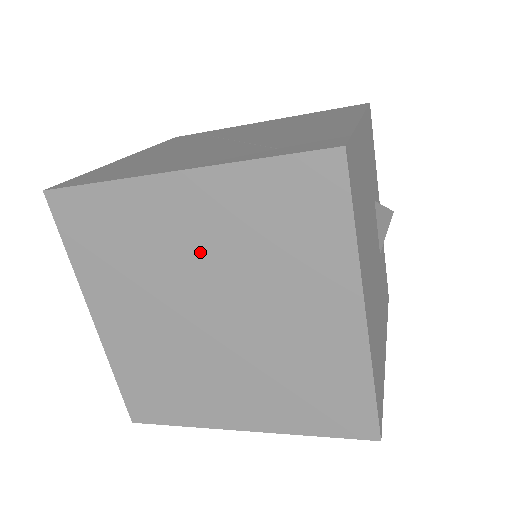
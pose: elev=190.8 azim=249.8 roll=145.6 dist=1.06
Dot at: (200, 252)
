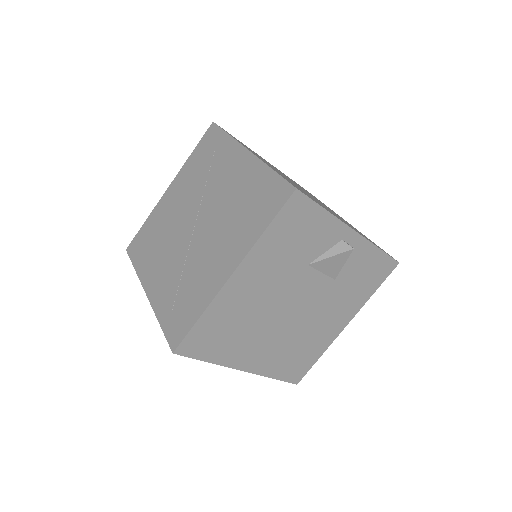
Dot at: occluded
